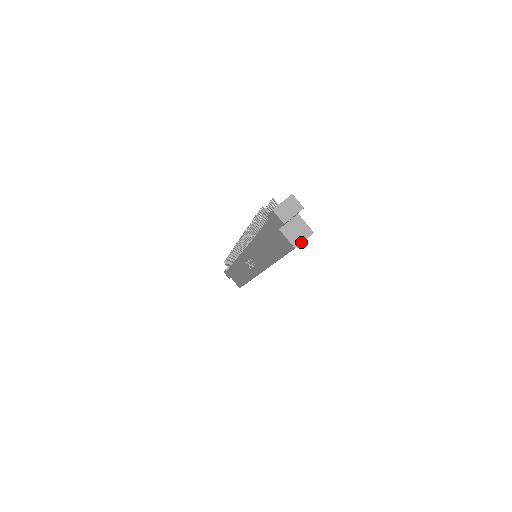
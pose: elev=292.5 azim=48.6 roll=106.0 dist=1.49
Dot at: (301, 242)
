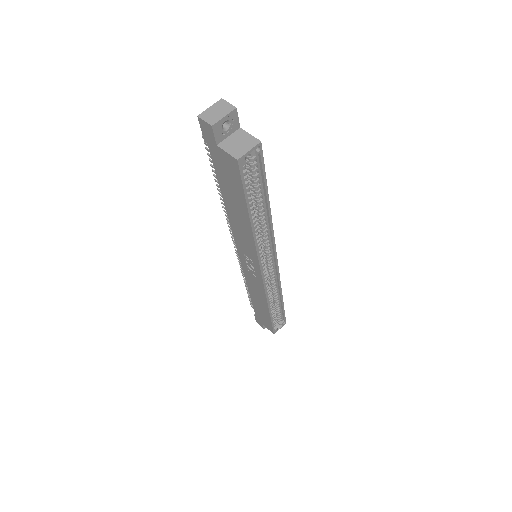
Dot at: (245, 153)
